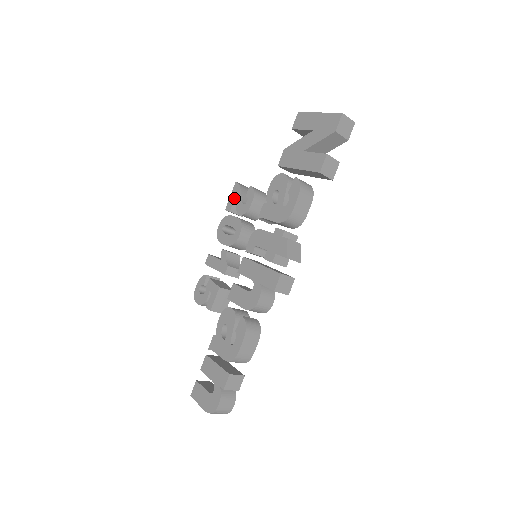
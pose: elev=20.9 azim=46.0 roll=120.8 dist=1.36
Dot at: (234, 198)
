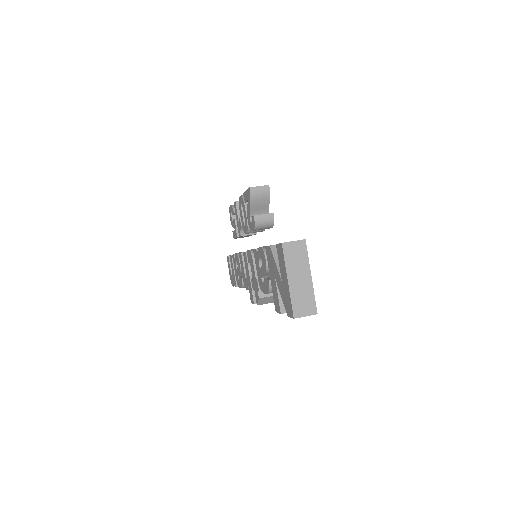
Dot at: (247, 199)
